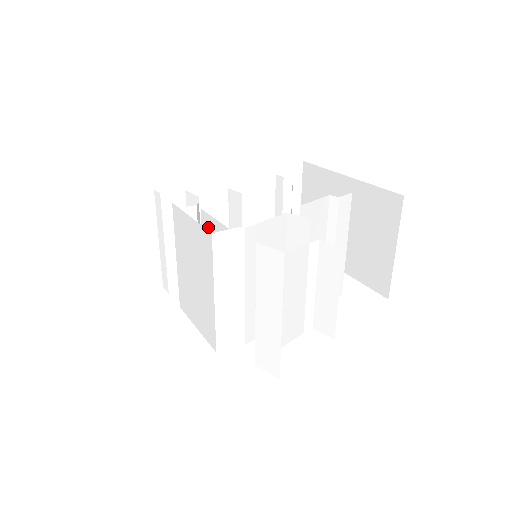
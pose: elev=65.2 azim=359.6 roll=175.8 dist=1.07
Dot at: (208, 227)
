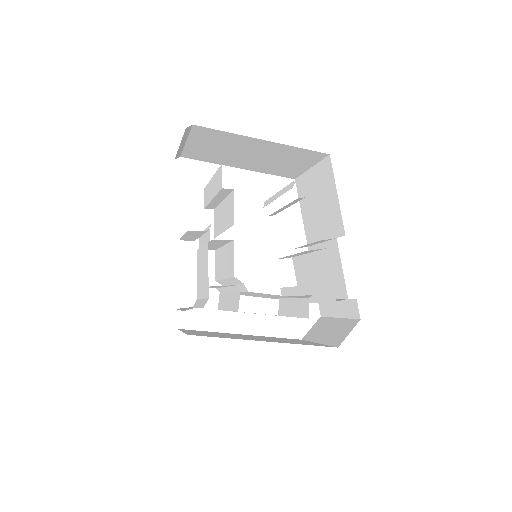
Dot at: occluded
